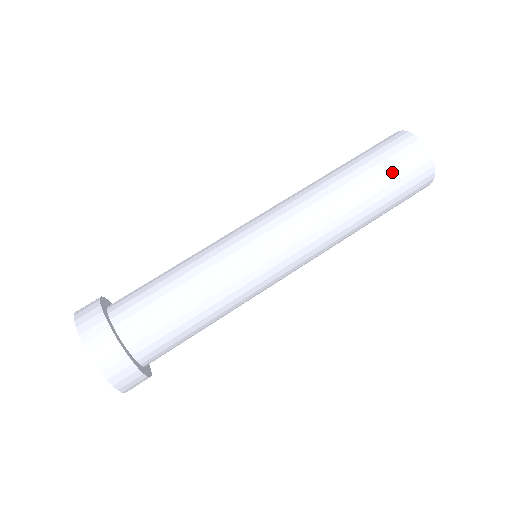
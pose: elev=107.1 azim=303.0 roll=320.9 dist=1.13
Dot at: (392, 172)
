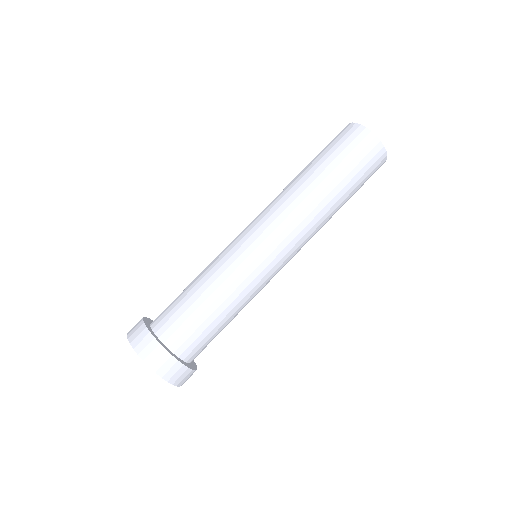
Dot at: (362, 181)
